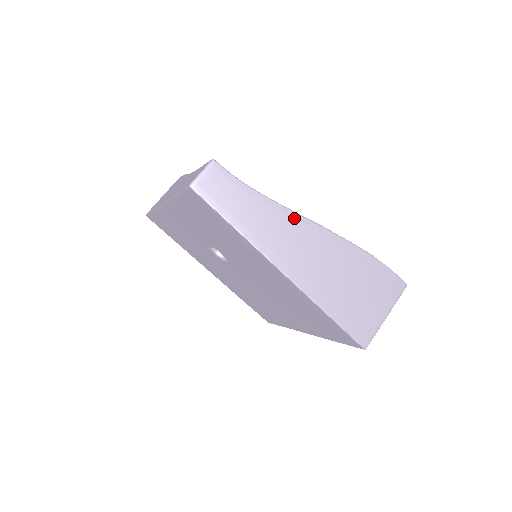
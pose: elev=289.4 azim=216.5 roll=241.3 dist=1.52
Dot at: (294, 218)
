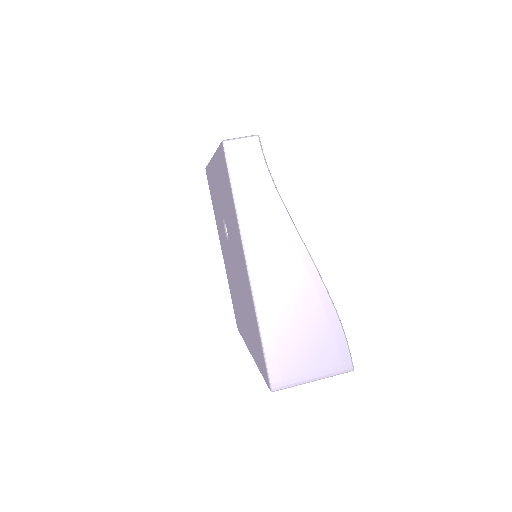
Dot at: (292, 233)
